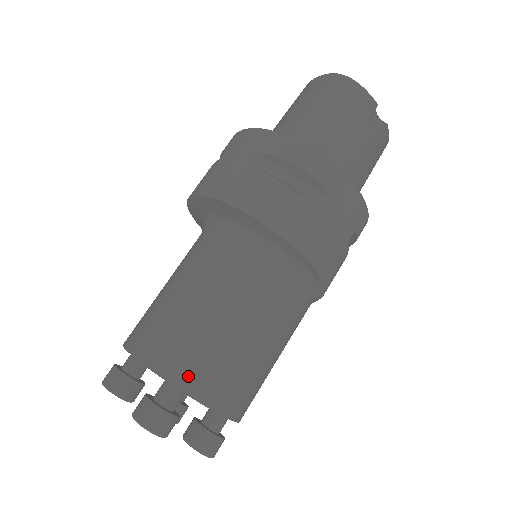
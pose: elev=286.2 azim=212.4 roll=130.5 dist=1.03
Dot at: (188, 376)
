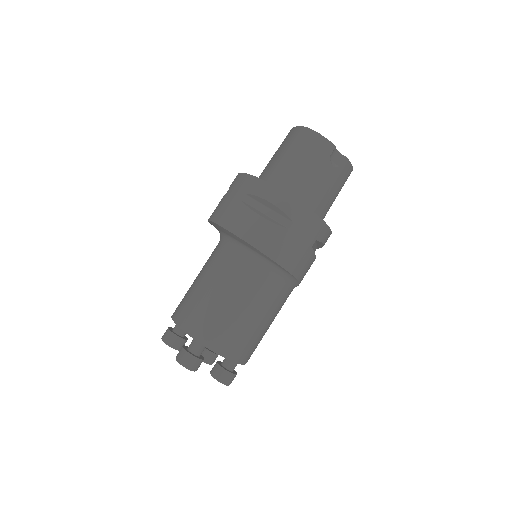
Dot at: (205, 336)
